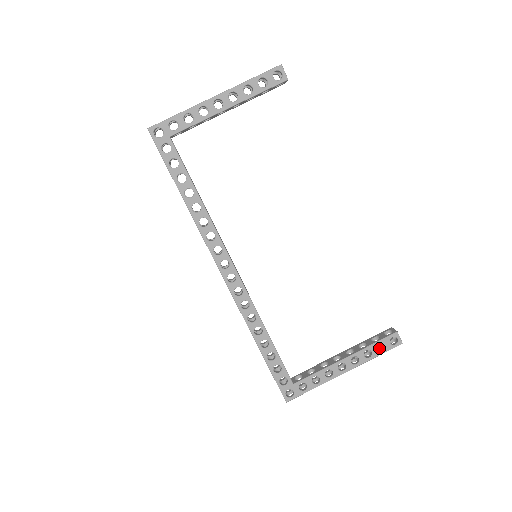
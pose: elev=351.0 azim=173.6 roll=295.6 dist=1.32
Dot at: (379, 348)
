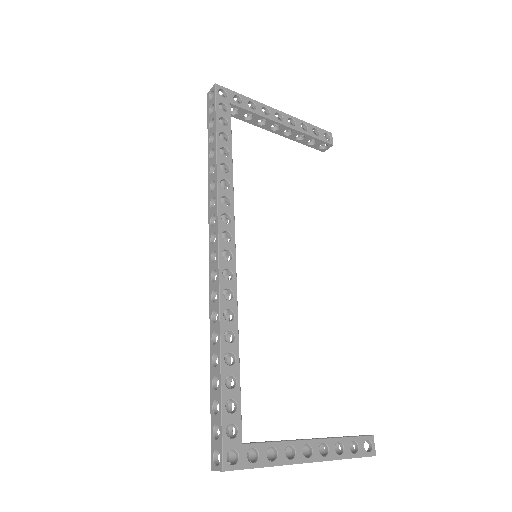
Dot at: occluded
